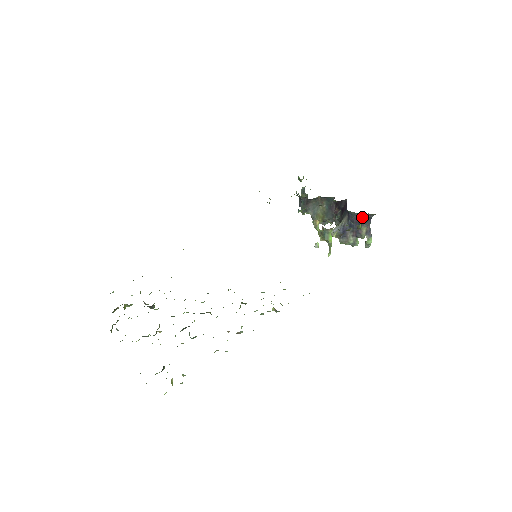
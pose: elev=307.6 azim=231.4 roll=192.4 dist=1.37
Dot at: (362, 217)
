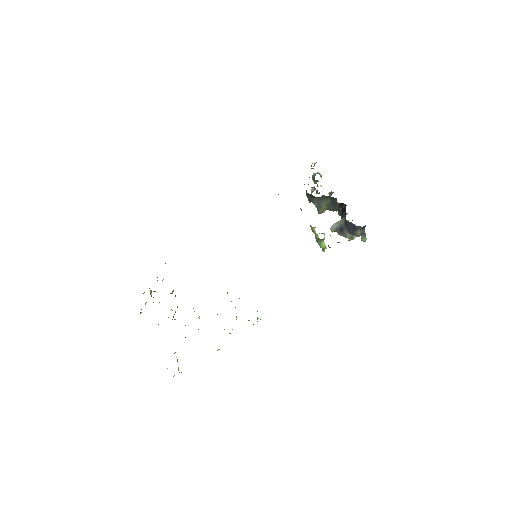
Dot at: (355, 227)
